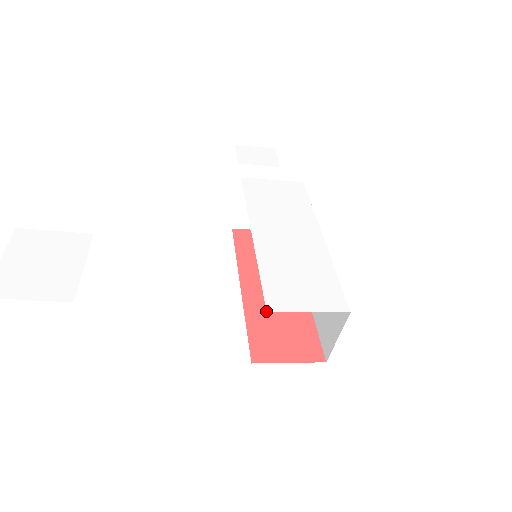
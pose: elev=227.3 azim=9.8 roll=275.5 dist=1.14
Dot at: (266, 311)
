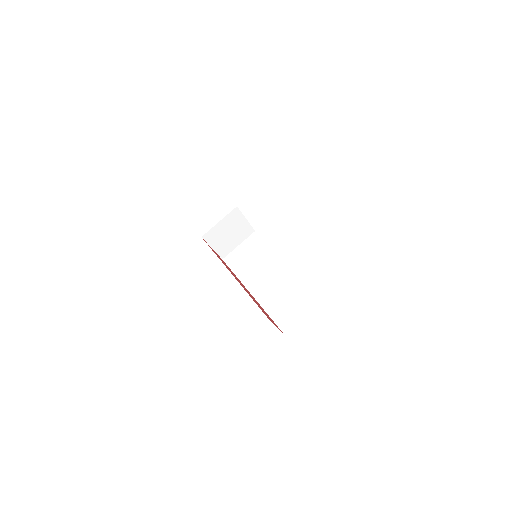
Dot at: (250, 295)
